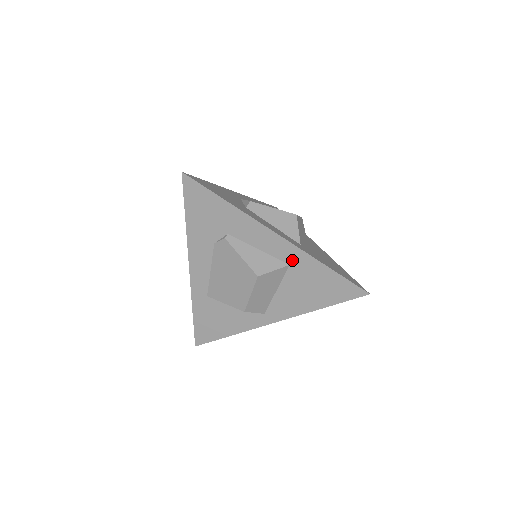
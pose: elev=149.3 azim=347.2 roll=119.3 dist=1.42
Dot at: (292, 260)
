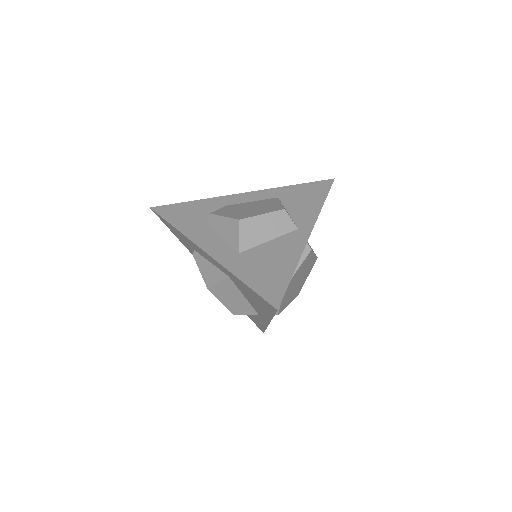
Dot at: (226, 272)
